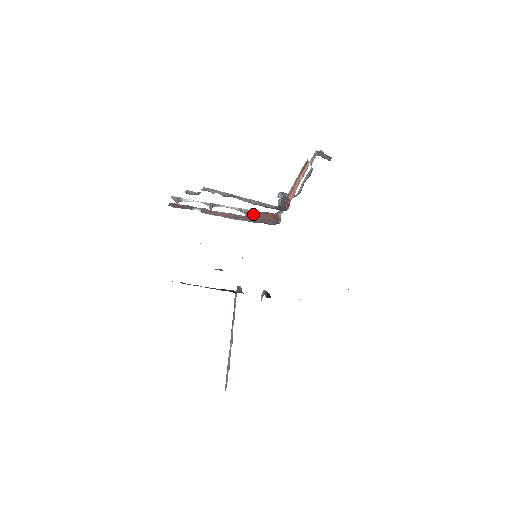
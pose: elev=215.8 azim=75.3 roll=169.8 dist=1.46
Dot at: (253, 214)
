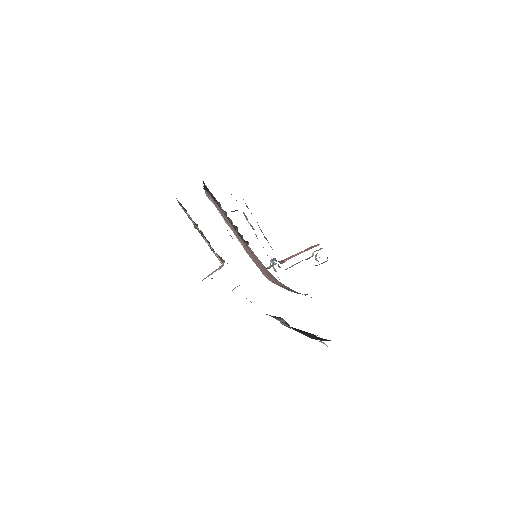
Dot at: occluded
